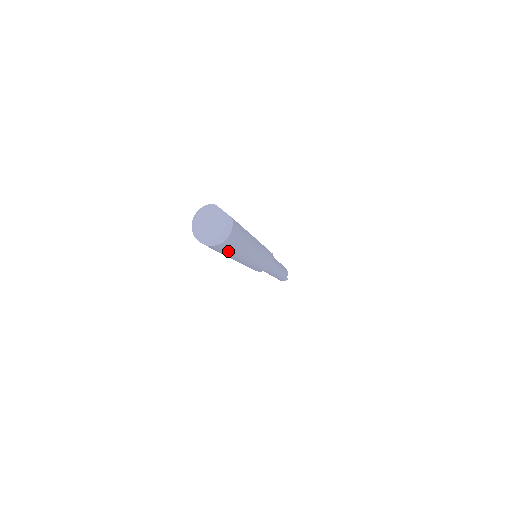
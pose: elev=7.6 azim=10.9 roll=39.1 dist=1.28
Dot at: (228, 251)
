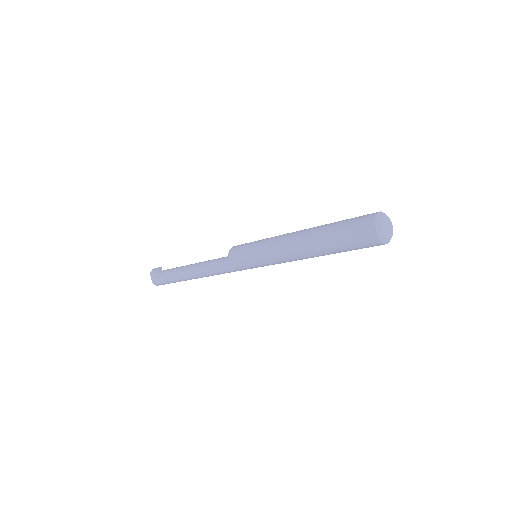
Dot at: (350, 247)
